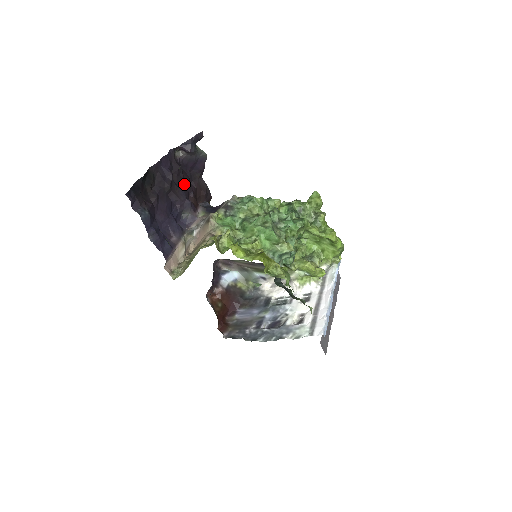
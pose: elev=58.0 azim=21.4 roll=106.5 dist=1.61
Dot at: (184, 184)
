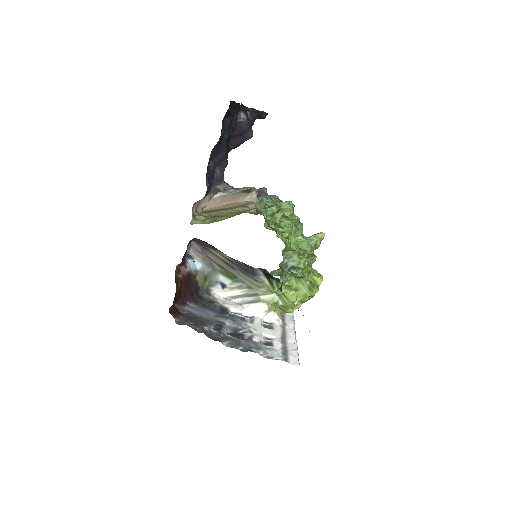
Dot at: occluded
